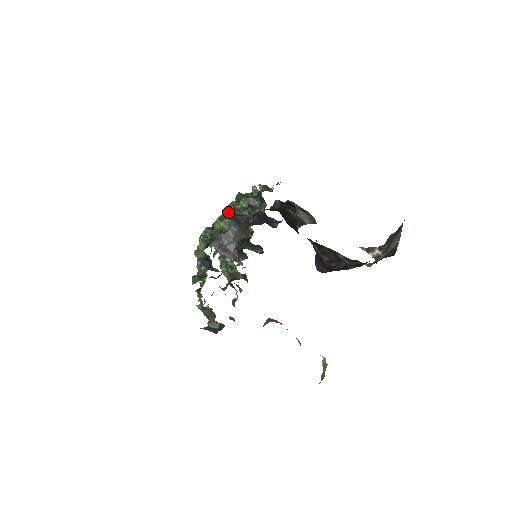
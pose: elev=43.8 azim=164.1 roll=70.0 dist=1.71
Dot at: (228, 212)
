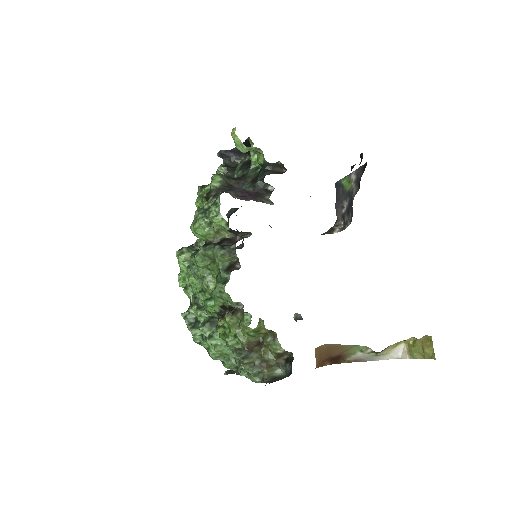
Dot at: occluded
